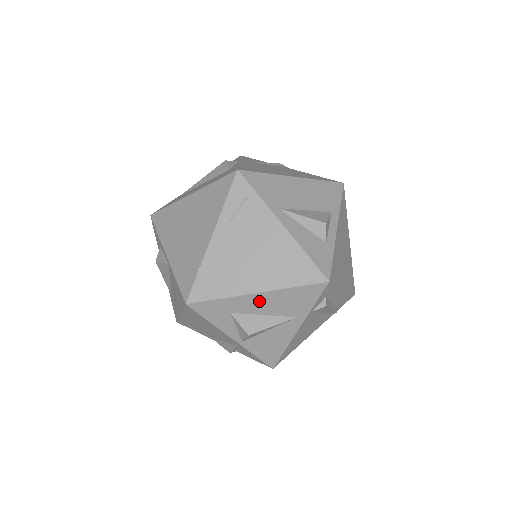
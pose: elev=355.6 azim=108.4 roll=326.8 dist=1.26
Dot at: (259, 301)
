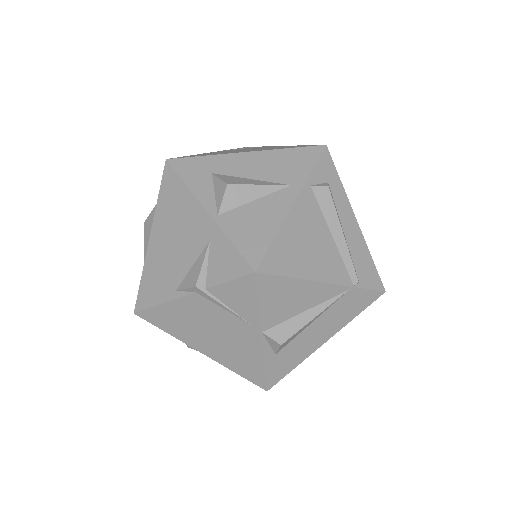
Dot at: (247, 162)
